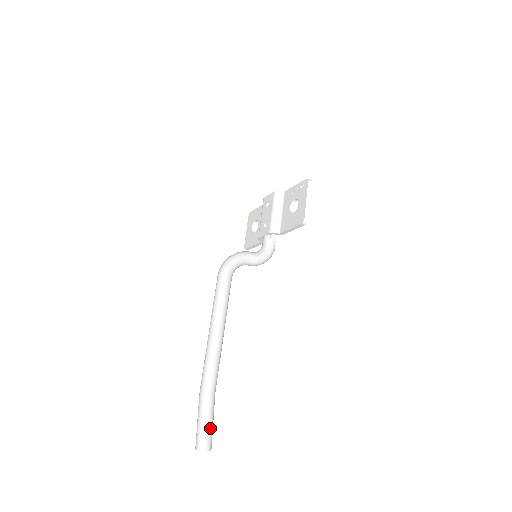
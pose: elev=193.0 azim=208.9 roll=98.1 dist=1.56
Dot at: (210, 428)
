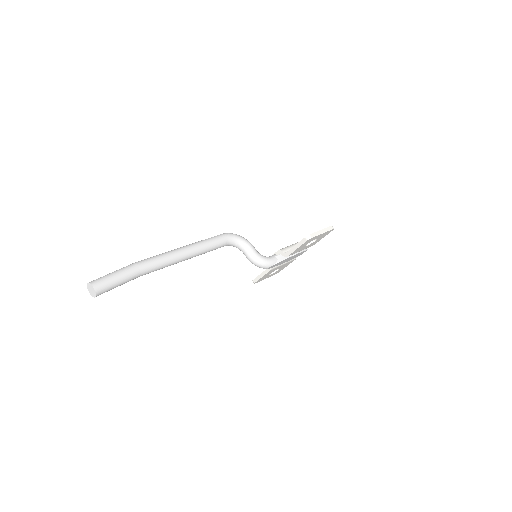
Dot at: (113, 281)
